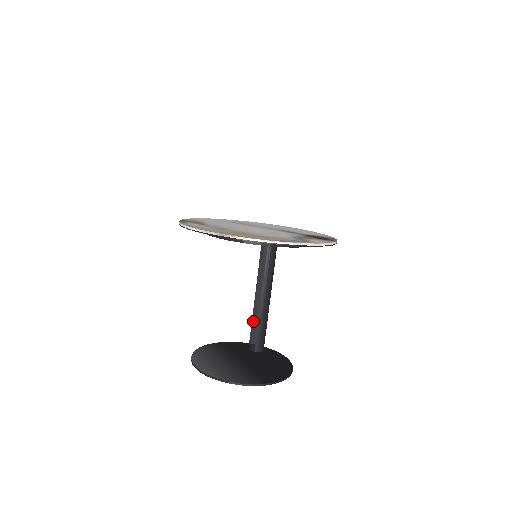
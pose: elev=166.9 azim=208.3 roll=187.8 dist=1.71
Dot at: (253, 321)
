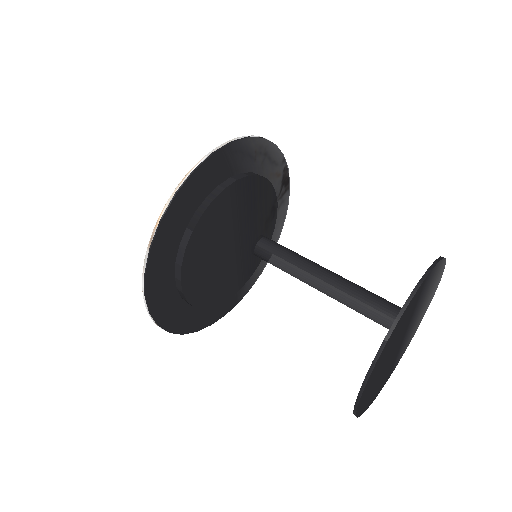
Dot at: (362, 311)
